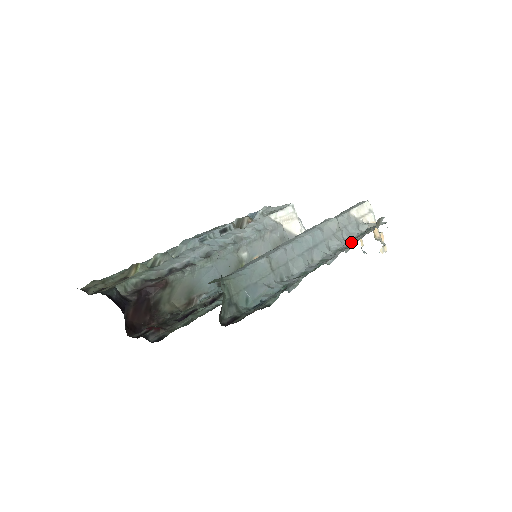
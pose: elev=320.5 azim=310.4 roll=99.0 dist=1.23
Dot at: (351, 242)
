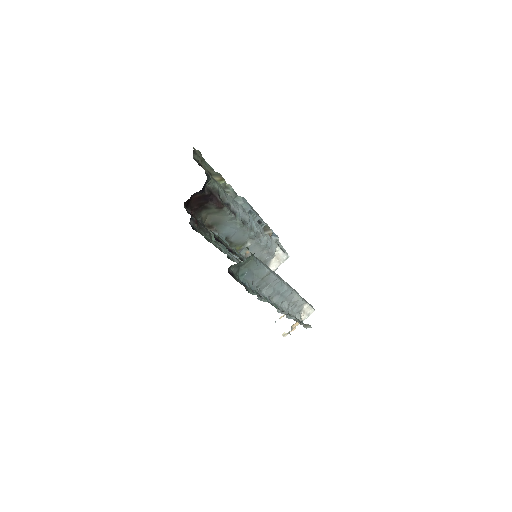
Dot at: (292, 316)
